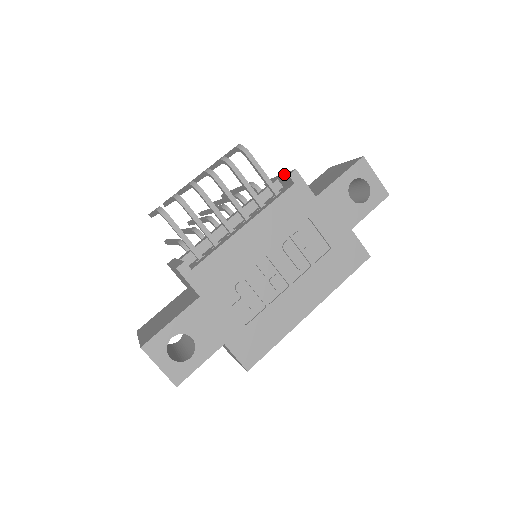
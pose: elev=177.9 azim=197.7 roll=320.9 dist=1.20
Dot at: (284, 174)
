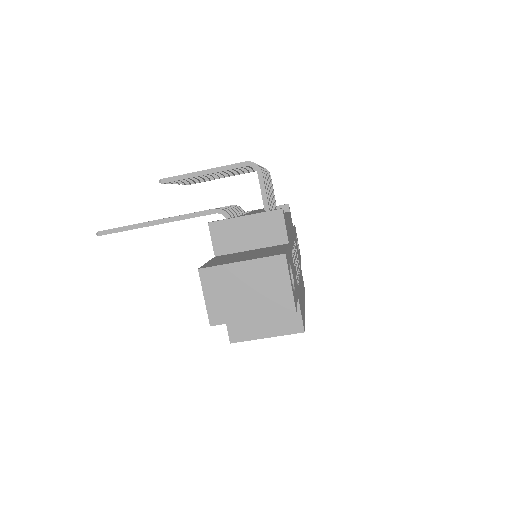
Dot at: occluded
